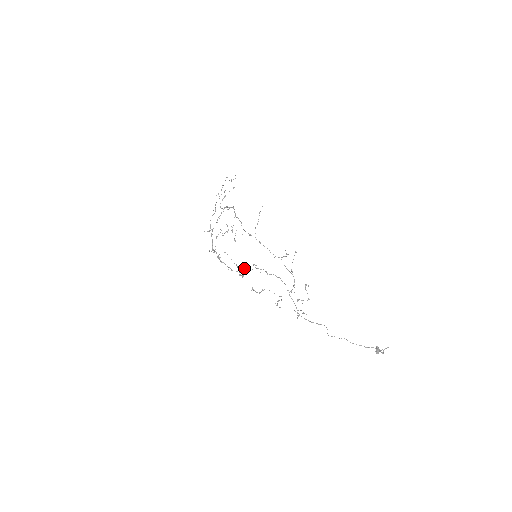
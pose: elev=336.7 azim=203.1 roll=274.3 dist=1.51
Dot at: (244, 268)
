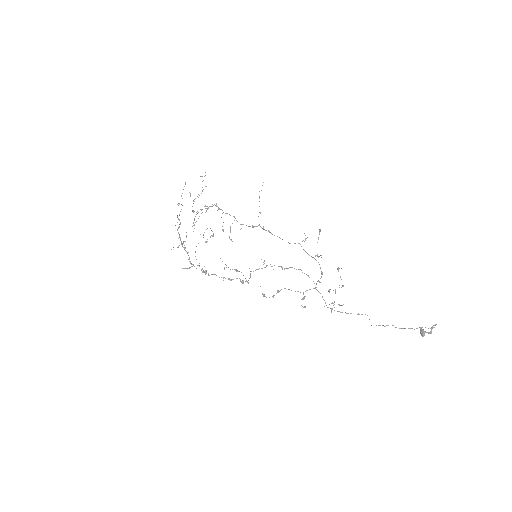
Dot at: occluded
